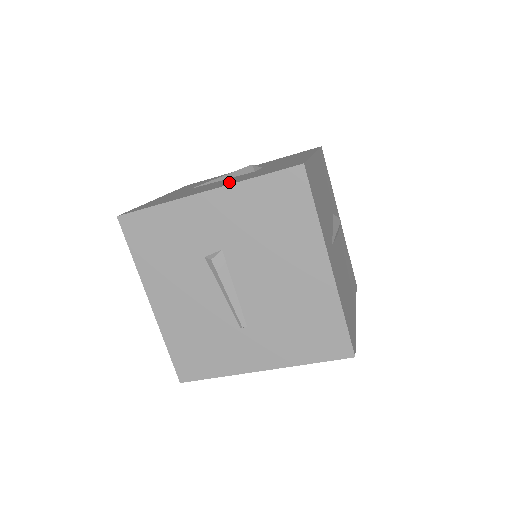
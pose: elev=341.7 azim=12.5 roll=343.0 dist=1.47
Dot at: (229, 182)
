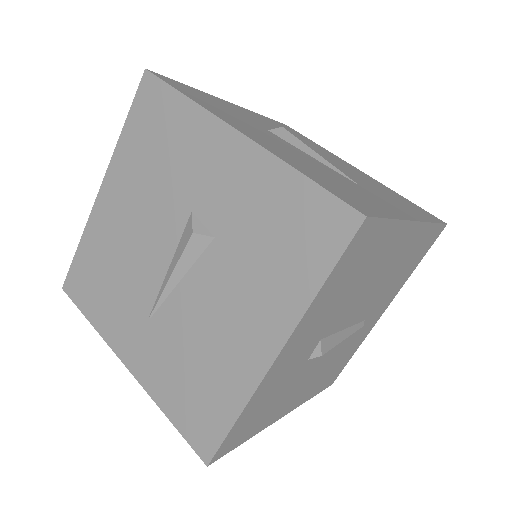
Dot at: (263, 308)
